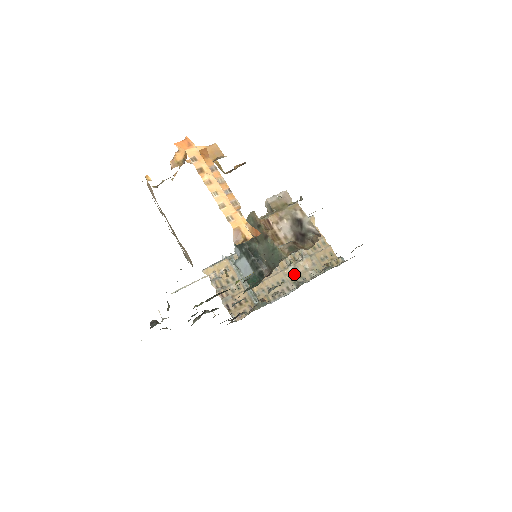
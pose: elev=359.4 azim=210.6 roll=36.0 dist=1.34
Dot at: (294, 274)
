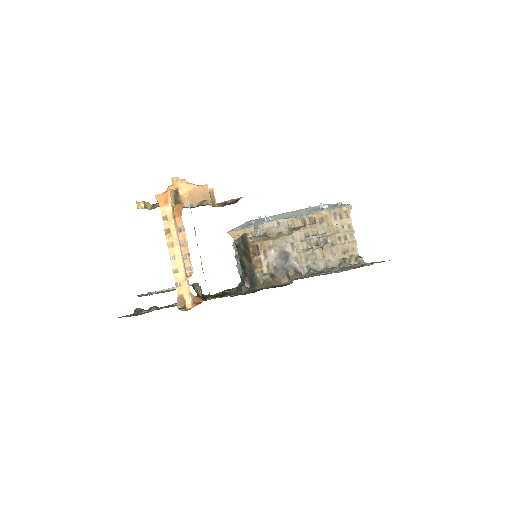
Dot at: (310, 259)
